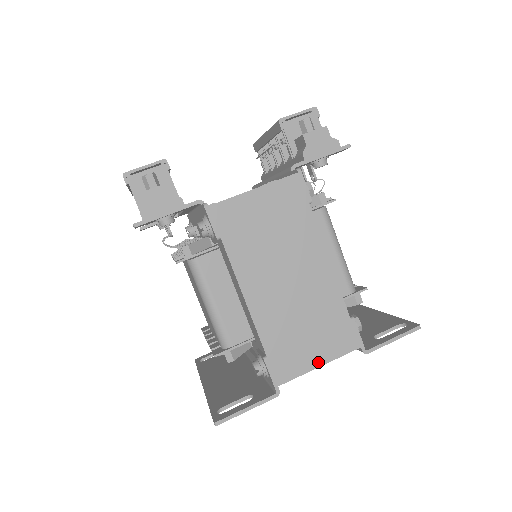
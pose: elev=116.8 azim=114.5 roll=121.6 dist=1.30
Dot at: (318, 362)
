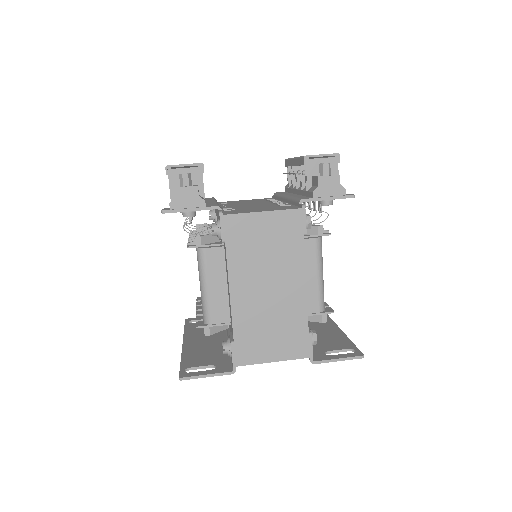
Dot at: (272, 358)
